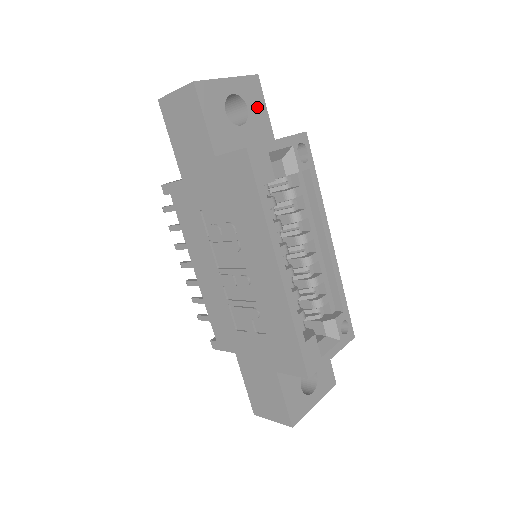
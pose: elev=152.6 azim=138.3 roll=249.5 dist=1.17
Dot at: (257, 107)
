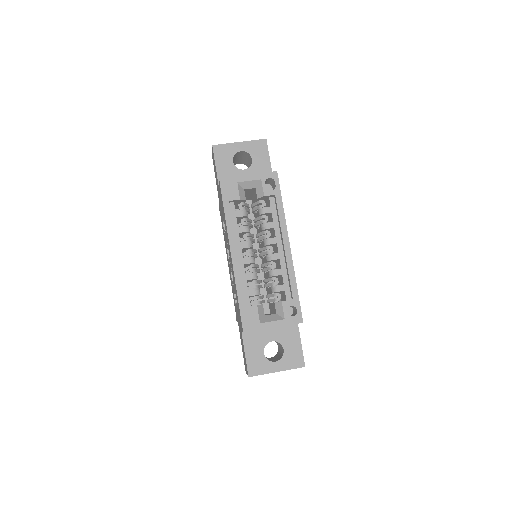
Dot at: (261, 159)
